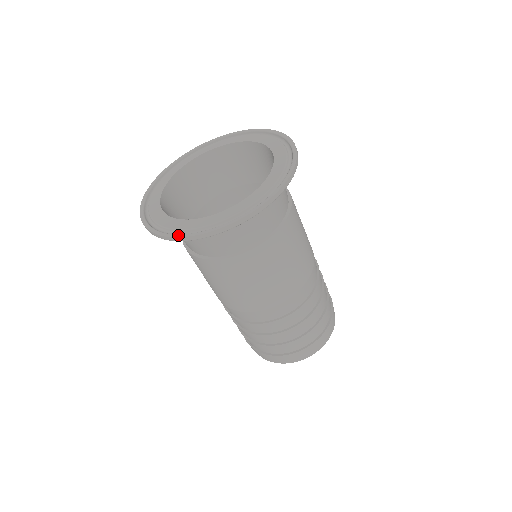
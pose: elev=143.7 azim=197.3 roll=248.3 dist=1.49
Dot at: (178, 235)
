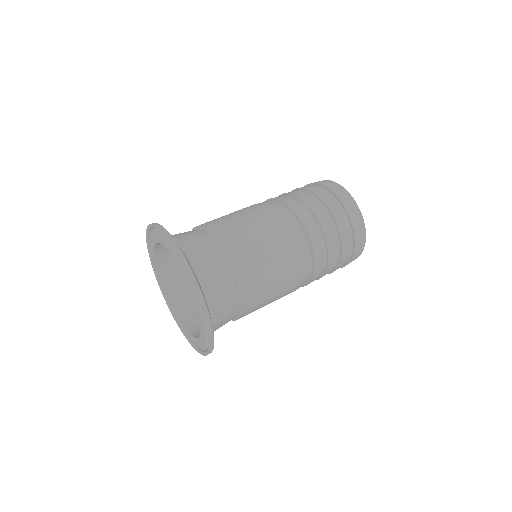
Dot at: (191, 344)
